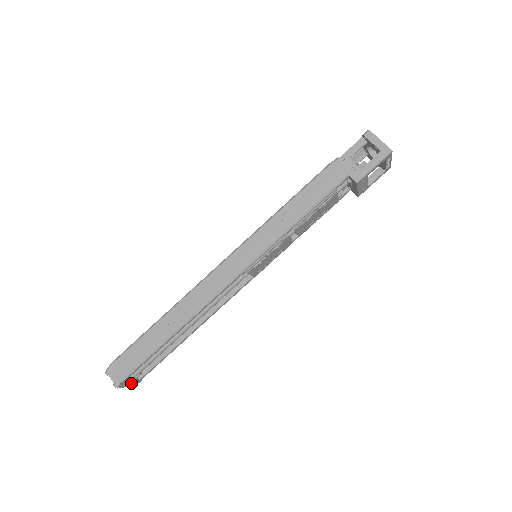
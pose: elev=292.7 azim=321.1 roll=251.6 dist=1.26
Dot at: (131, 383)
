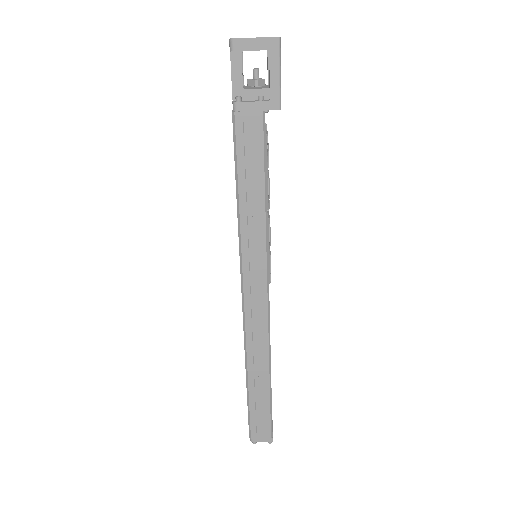
Dot at: (272, 421)
